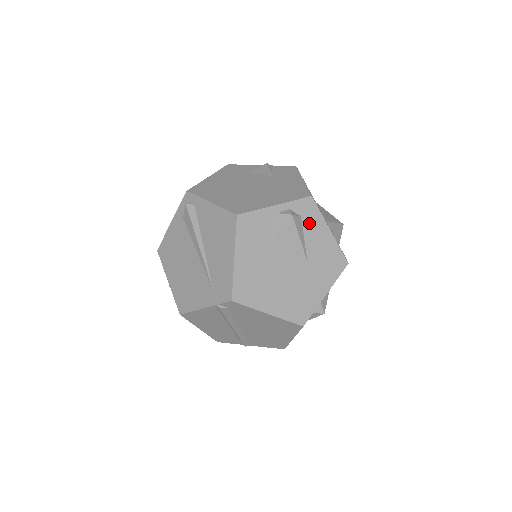
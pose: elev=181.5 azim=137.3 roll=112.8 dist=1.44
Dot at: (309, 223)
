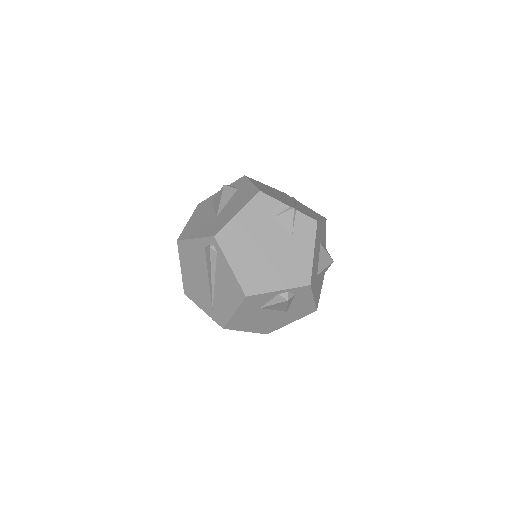
Dot at: (300, 297)
